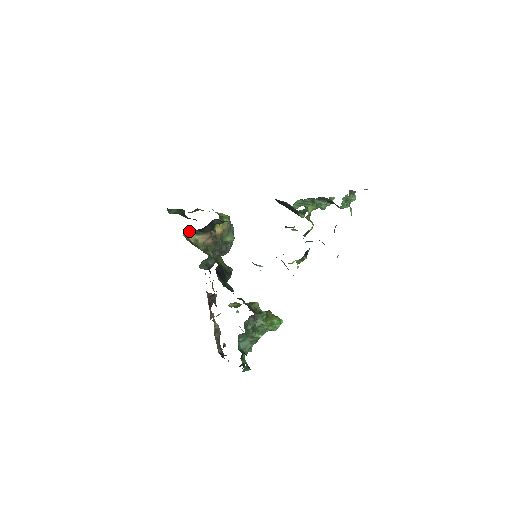
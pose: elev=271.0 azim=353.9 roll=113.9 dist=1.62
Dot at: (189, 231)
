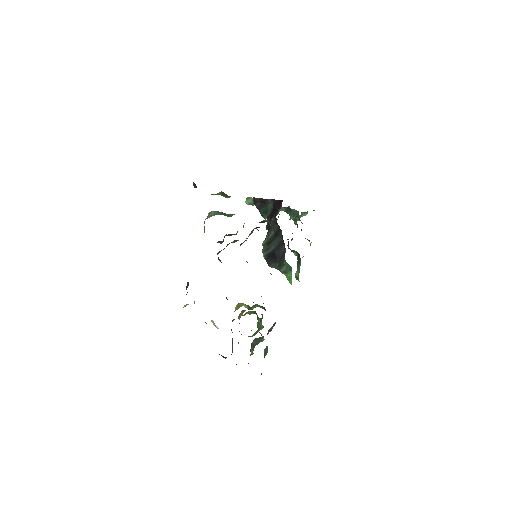
Dot at: (254, 228)
